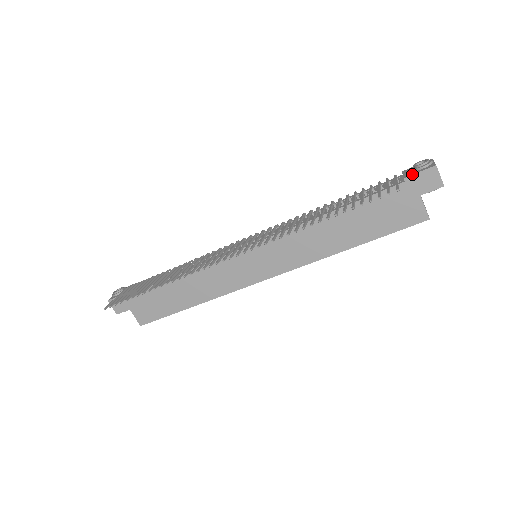
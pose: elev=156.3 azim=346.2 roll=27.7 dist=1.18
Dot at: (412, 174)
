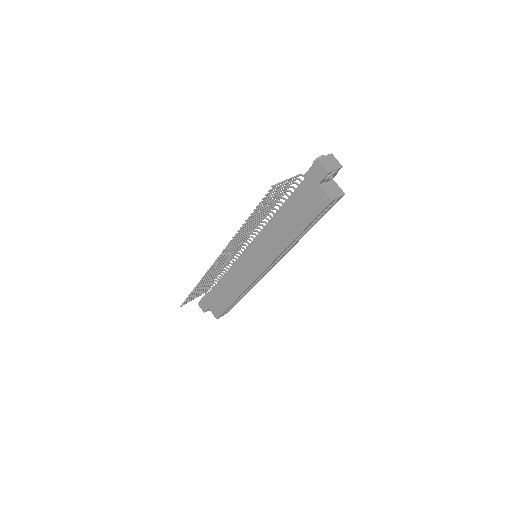
Dot at: (308, 170)
